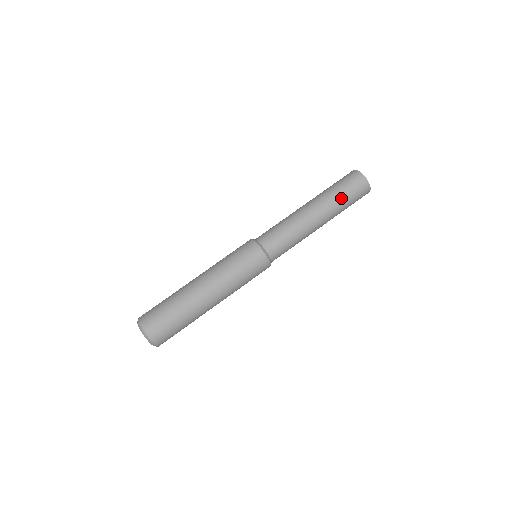
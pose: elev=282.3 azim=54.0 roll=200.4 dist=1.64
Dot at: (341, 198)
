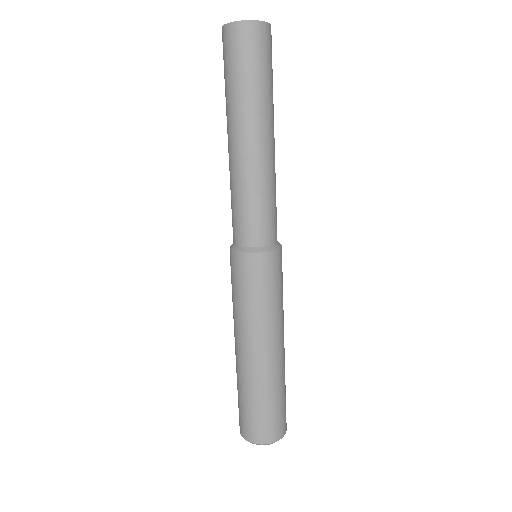
Dot at: (243, 86)
